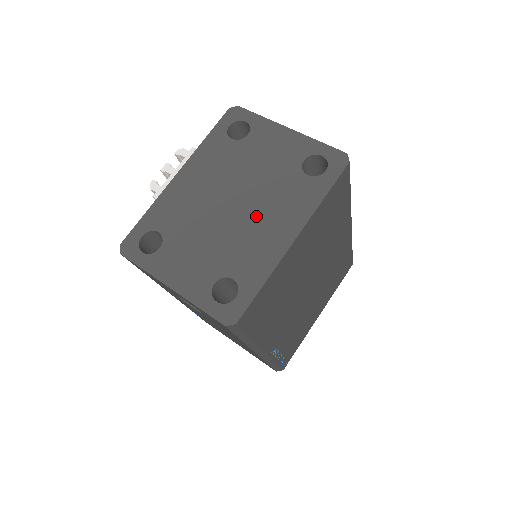
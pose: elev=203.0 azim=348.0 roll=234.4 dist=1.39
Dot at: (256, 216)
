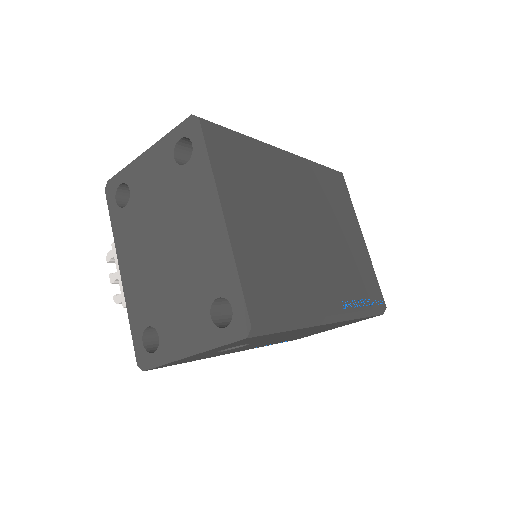
Dot at: (186, 235)
